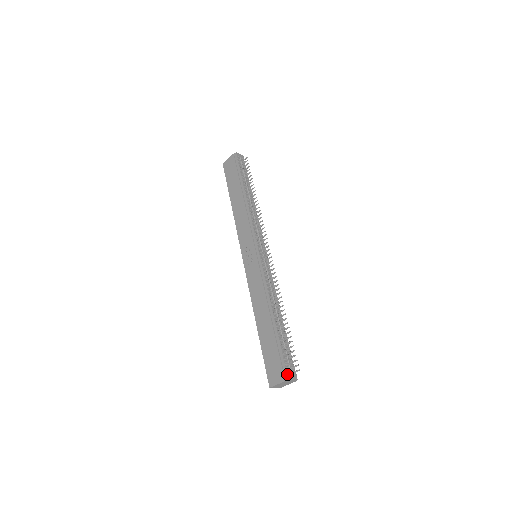
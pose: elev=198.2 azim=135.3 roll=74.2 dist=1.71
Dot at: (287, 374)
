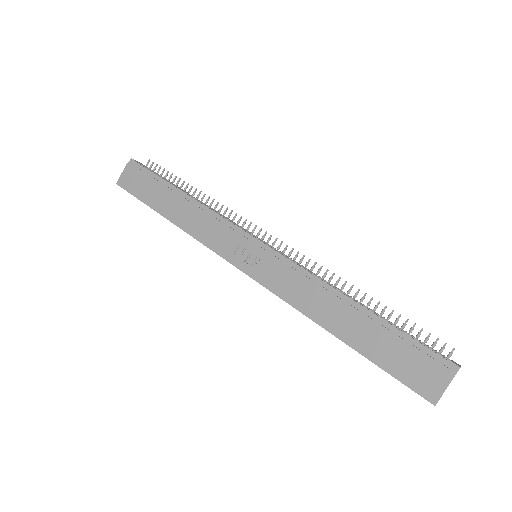
Dot at: (451, 362)
